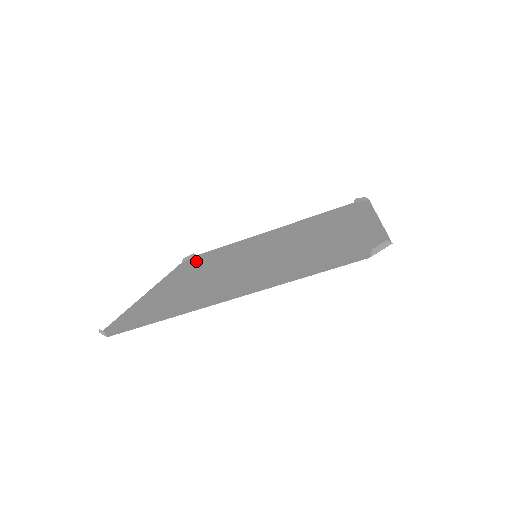
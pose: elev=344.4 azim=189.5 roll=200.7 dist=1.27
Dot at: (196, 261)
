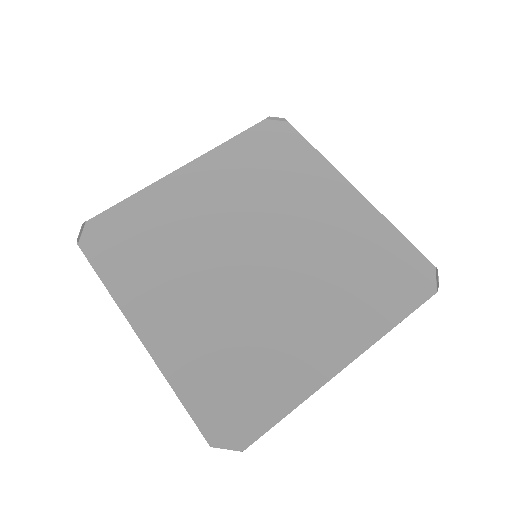
Dot at: (262, 149)
